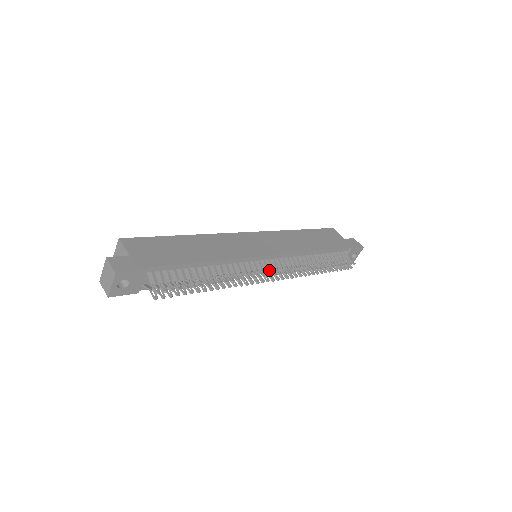
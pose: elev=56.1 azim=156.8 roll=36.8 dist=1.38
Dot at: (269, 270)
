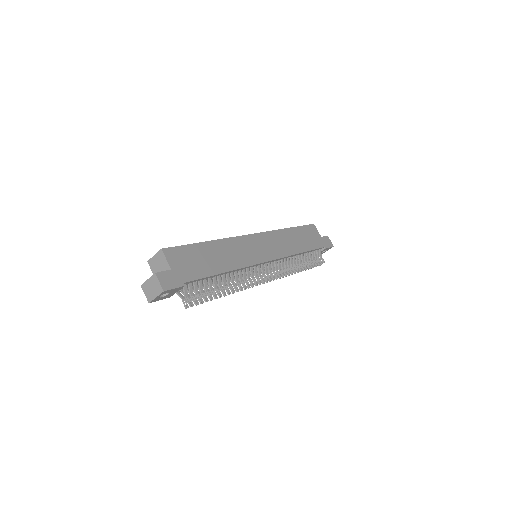
Dot at: (266, 273)
